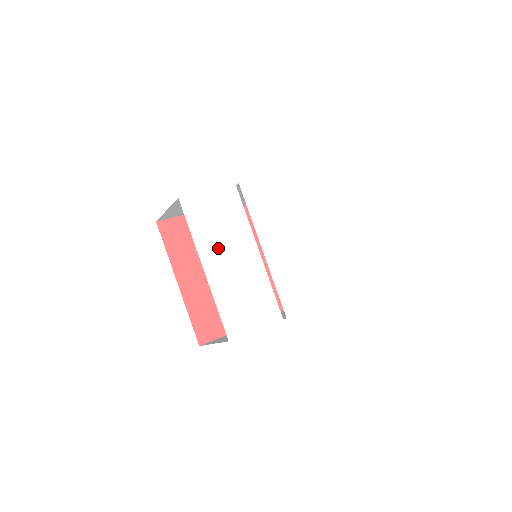
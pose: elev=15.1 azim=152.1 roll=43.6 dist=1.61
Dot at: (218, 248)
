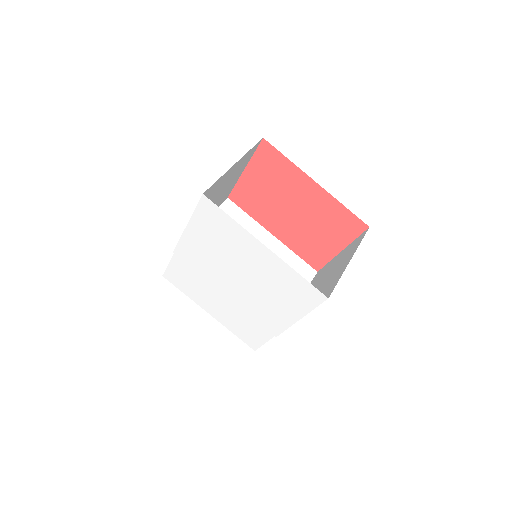
Dot at: (205, 298)
